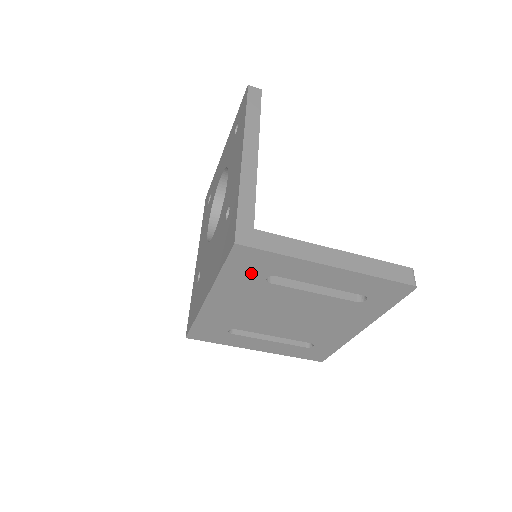
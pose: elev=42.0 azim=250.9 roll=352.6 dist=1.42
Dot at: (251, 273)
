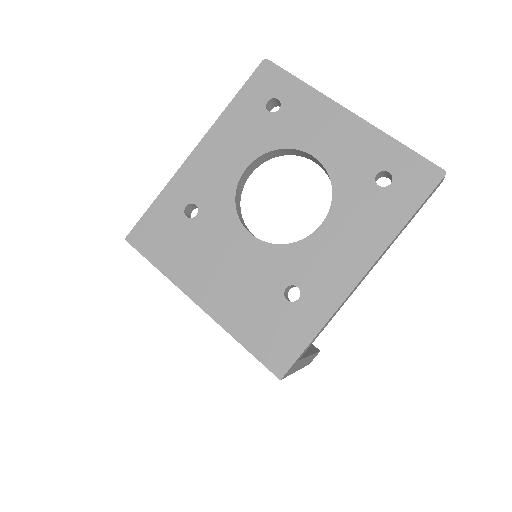
Dot at: occluded
